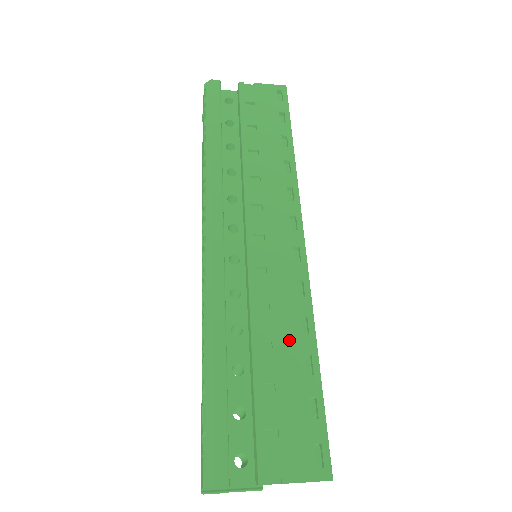
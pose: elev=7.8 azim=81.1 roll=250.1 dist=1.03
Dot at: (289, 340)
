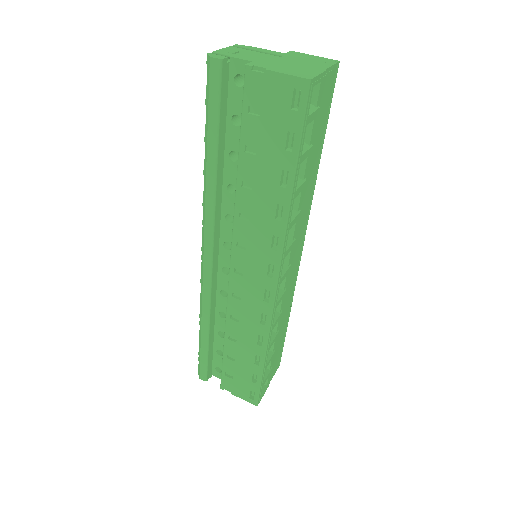
Dot at: (248, 343)
